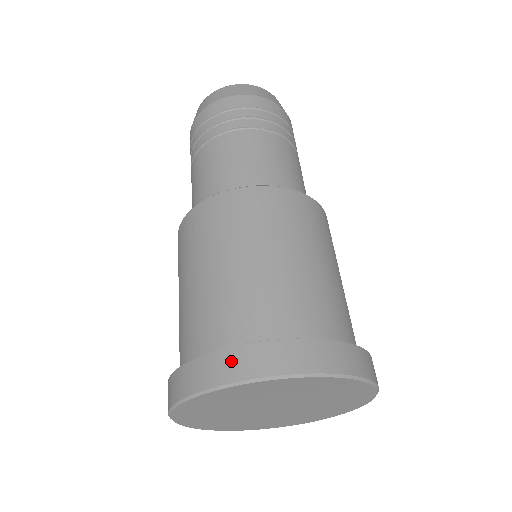
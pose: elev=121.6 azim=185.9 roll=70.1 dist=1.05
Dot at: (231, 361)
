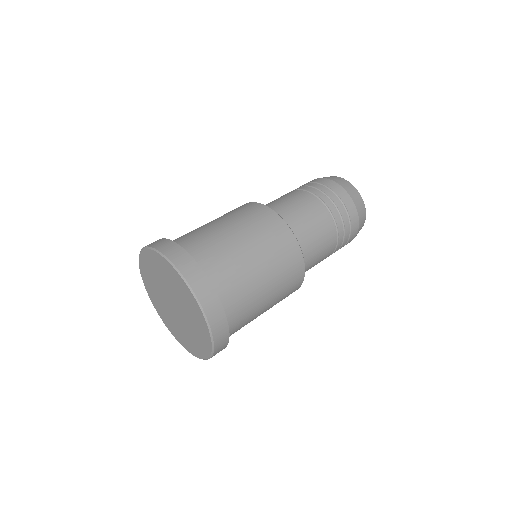
Dot at: occluded
